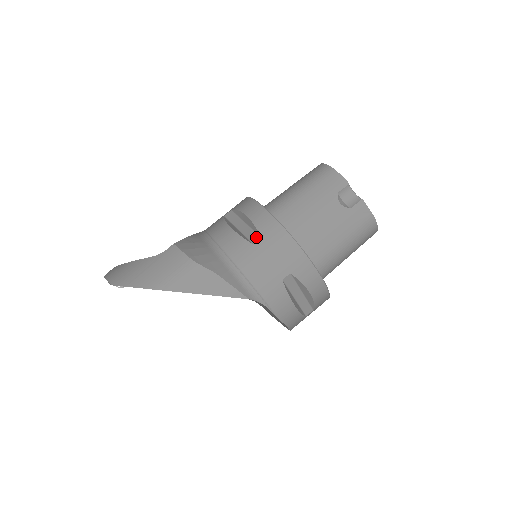
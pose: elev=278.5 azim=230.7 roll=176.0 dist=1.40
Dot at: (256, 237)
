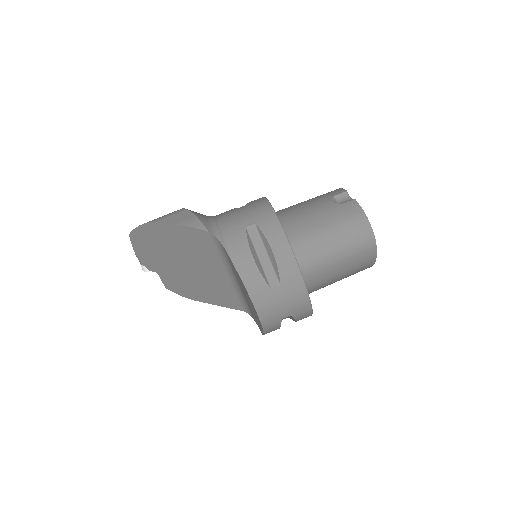
Dot at: occluded
